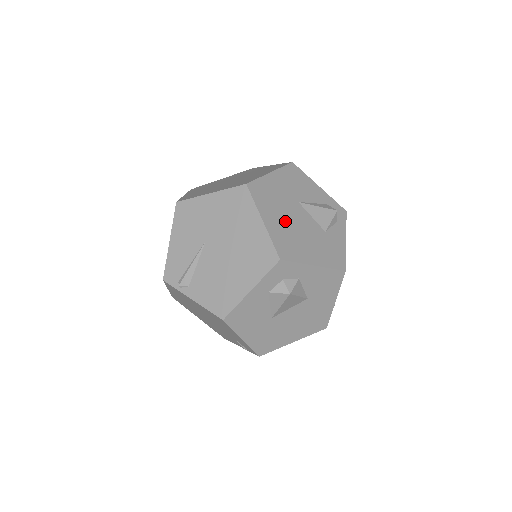
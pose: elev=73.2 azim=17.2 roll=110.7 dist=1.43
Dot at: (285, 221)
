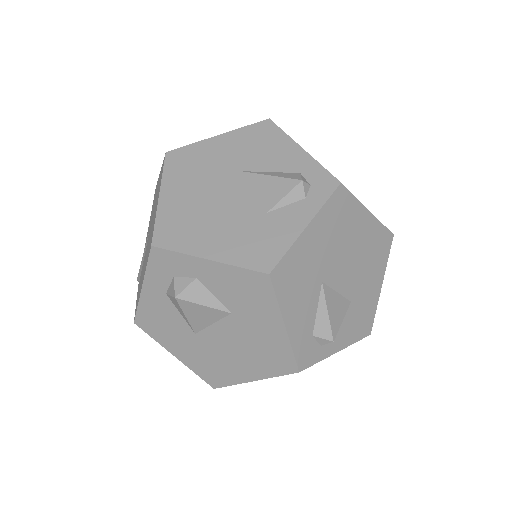
Dot at: (197, 197)
